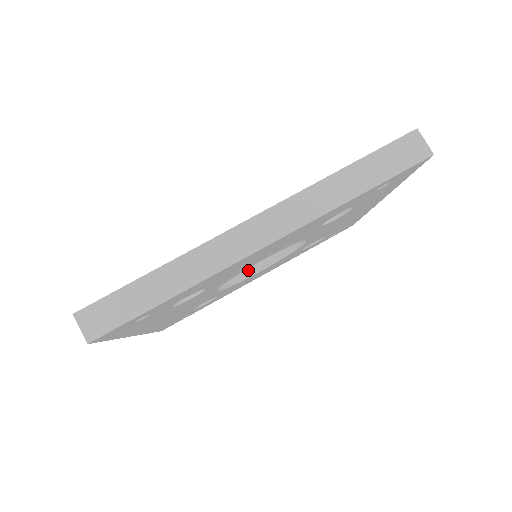
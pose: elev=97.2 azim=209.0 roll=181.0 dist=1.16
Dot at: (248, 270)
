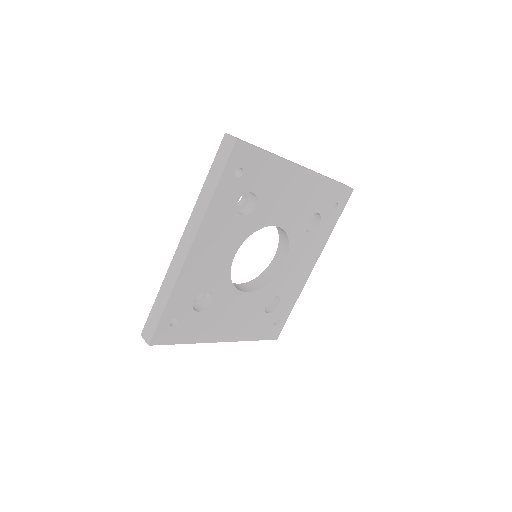
Dot at: (277, 267)
